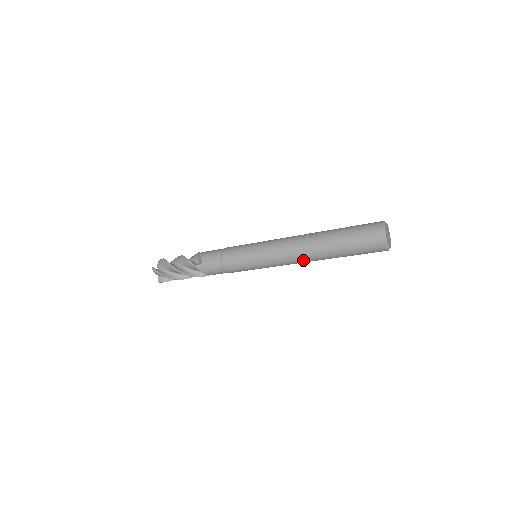
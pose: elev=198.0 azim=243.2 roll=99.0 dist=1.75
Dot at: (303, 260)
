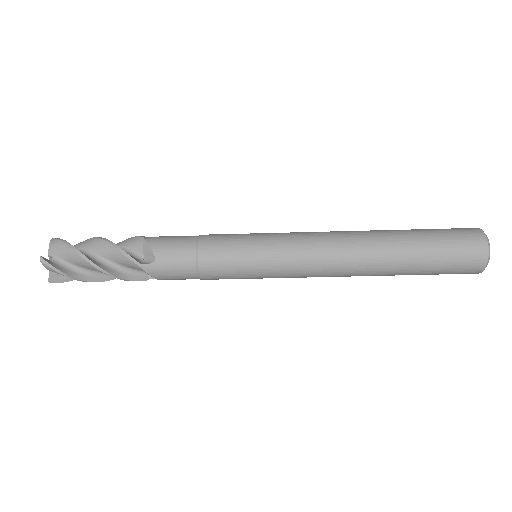
Dot at: (347, 245)
